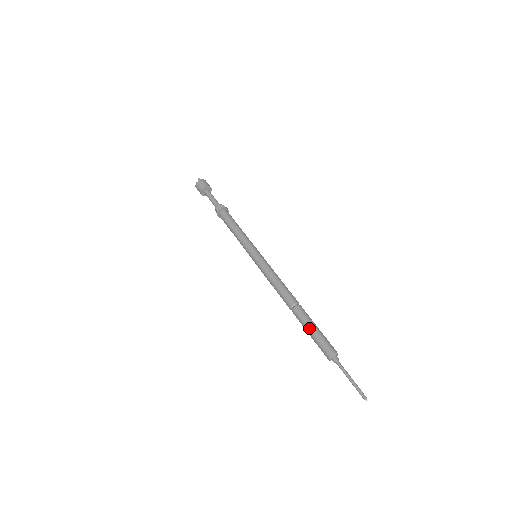
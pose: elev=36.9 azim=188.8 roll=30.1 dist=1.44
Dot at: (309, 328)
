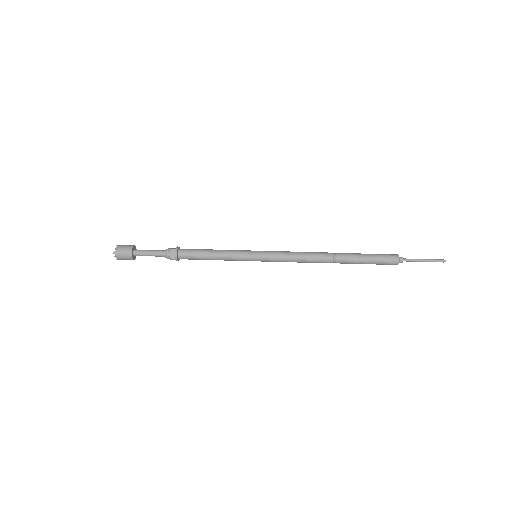
Dot at: (364, 254)
